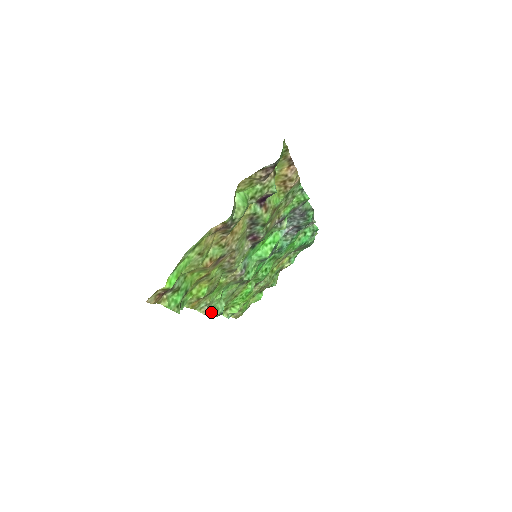
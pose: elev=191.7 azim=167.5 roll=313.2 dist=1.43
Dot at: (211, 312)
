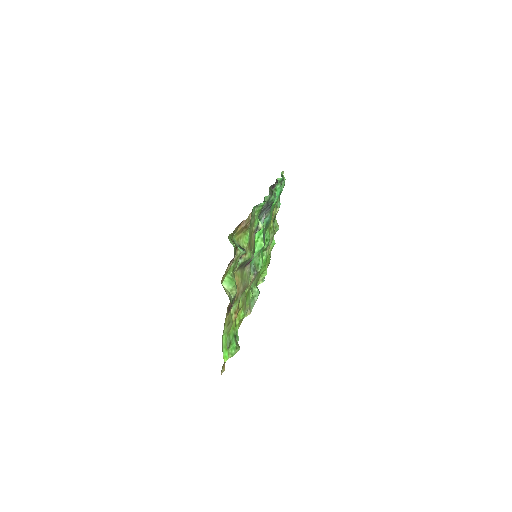
Dot at: (253, 303)
